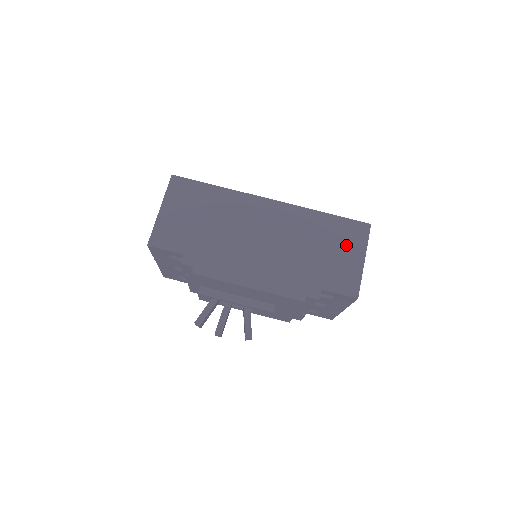
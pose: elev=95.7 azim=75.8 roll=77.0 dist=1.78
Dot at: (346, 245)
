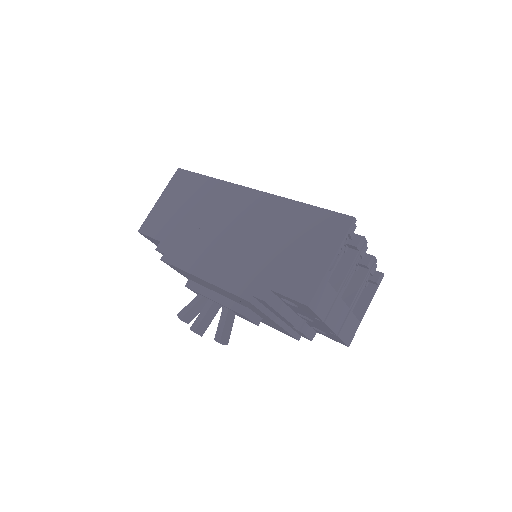
Dot at: (316, 241)
